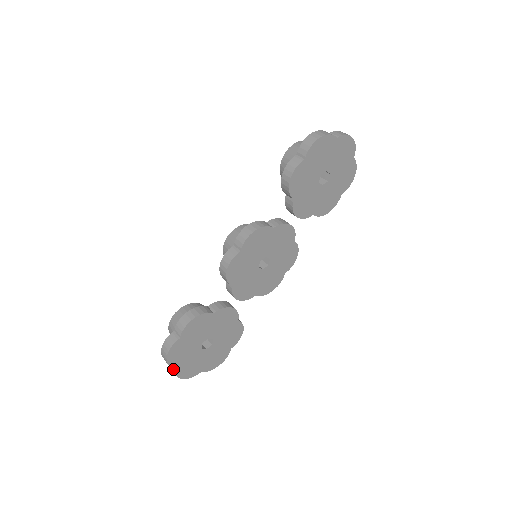
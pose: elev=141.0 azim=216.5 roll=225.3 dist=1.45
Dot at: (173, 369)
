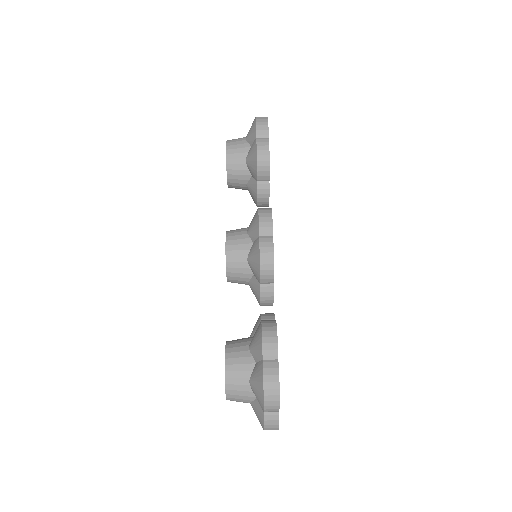
Dot at: (275, 416)
